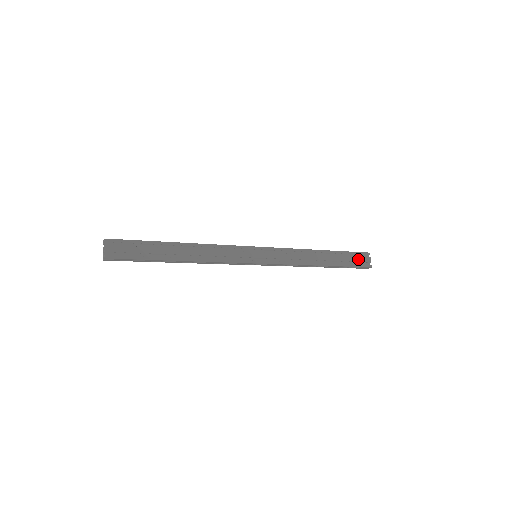
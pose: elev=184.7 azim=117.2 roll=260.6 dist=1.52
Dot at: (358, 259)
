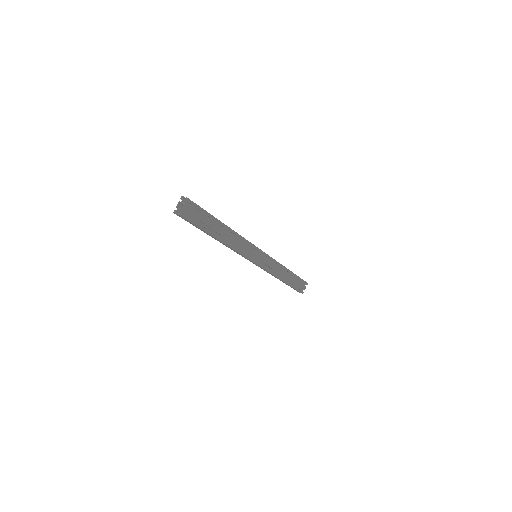
Dot at: (301, 285)
